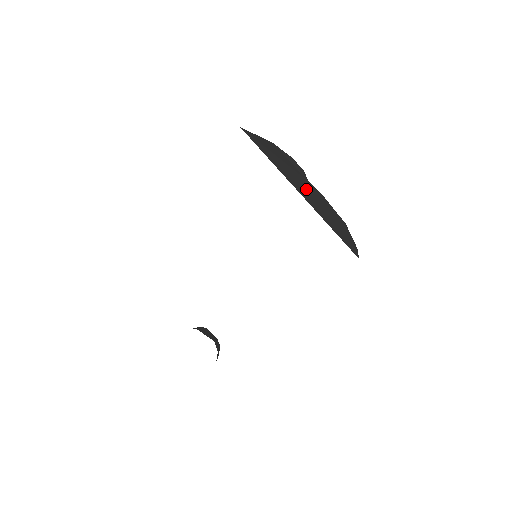
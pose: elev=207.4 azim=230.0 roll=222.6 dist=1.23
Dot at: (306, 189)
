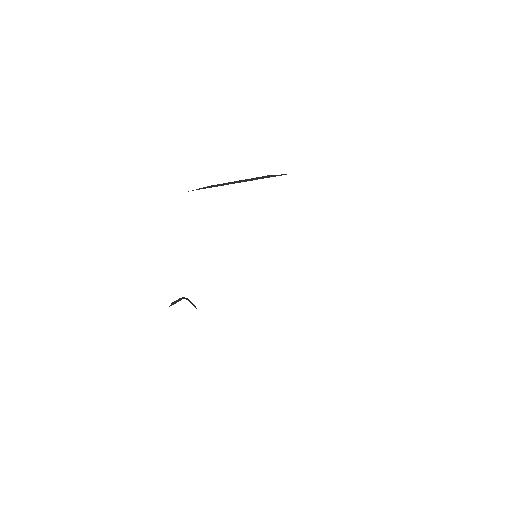
Dot at: occluded
